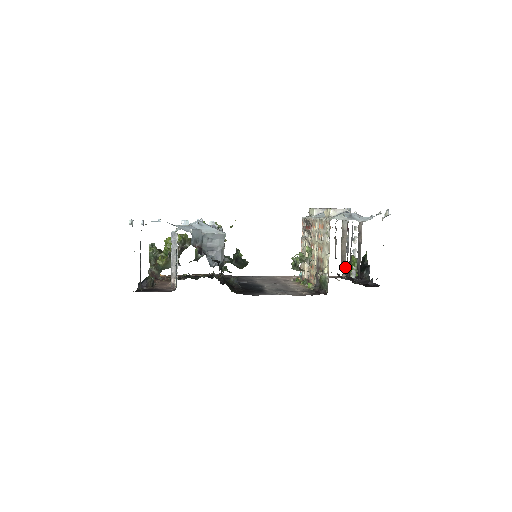
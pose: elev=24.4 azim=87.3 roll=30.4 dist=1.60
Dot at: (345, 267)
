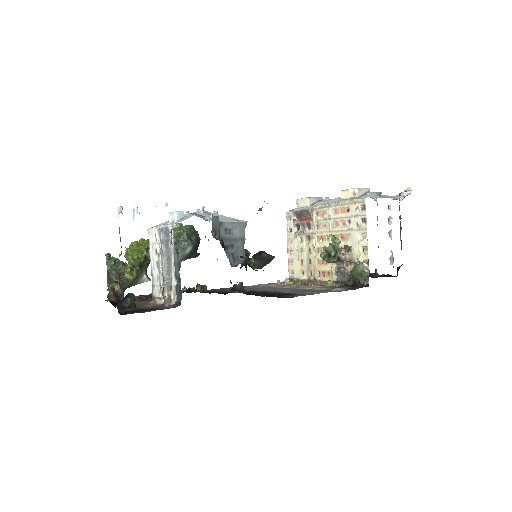
Dot at: occluded
